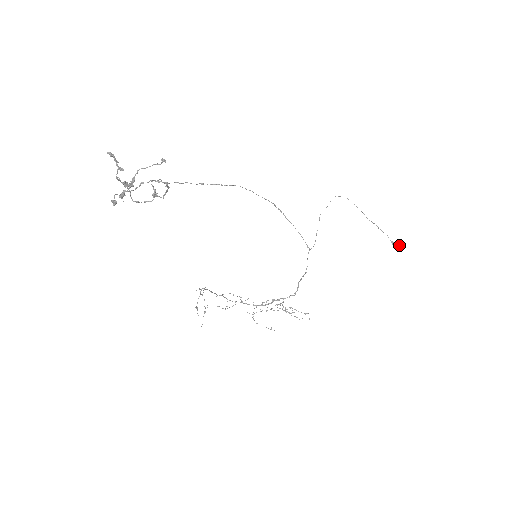
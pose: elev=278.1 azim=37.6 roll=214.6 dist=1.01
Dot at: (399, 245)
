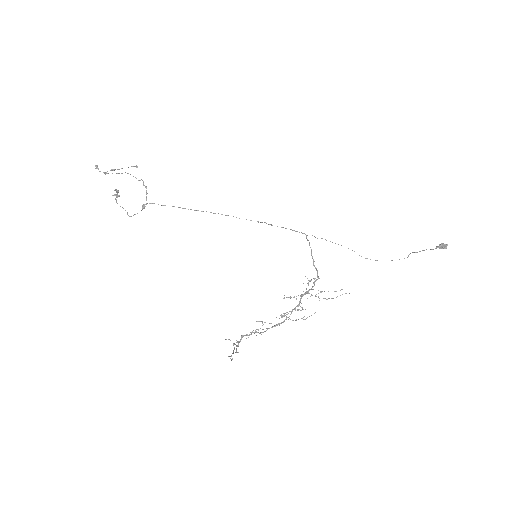
Dot at: (440, 244)
